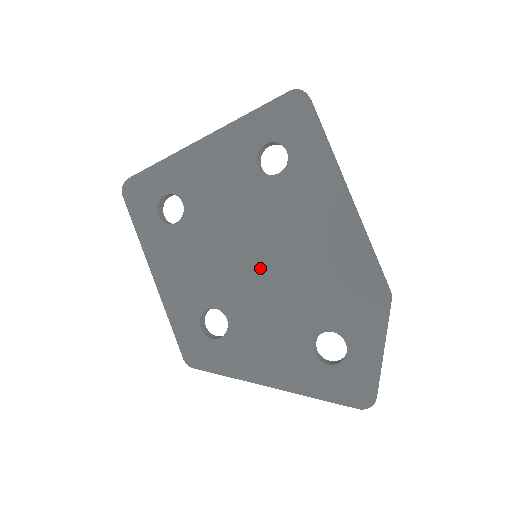
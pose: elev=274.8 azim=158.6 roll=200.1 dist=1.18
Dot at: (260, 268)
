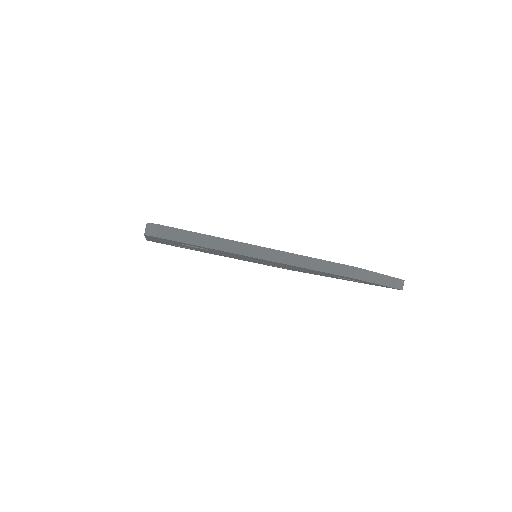
Dot at: occluded
